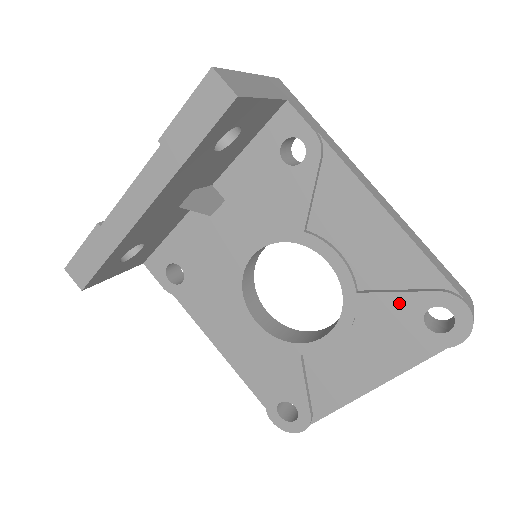
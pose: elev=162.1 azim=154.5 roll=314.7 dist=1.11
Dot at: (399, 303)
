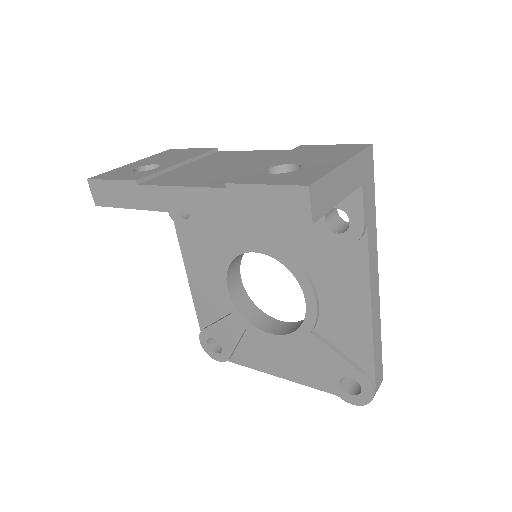
Dot at: (334, 359)
